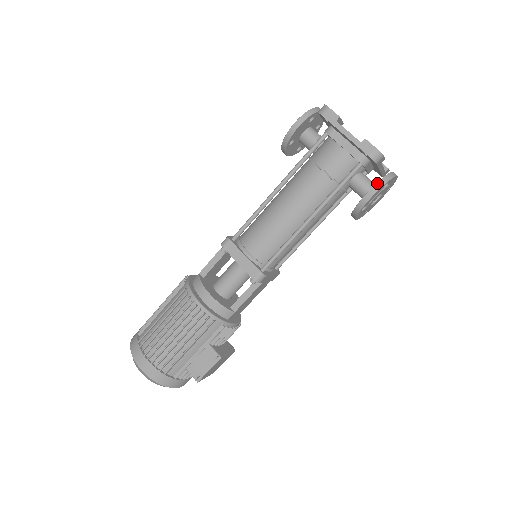
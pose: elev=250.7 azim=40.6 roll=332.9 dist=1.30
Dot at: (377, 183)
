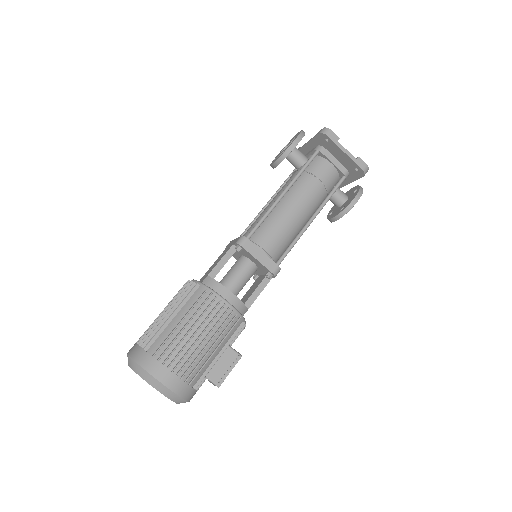
Dot at: (359, 192)
